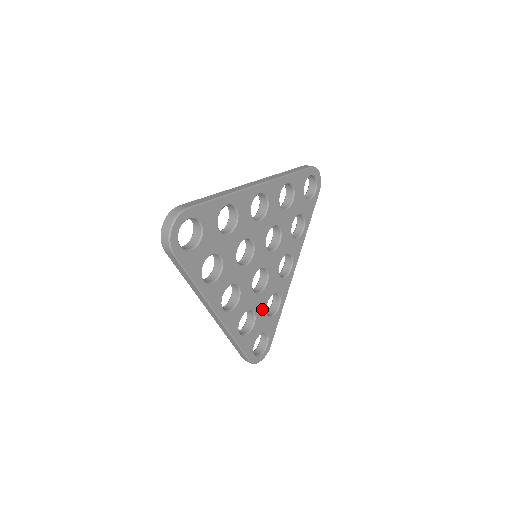
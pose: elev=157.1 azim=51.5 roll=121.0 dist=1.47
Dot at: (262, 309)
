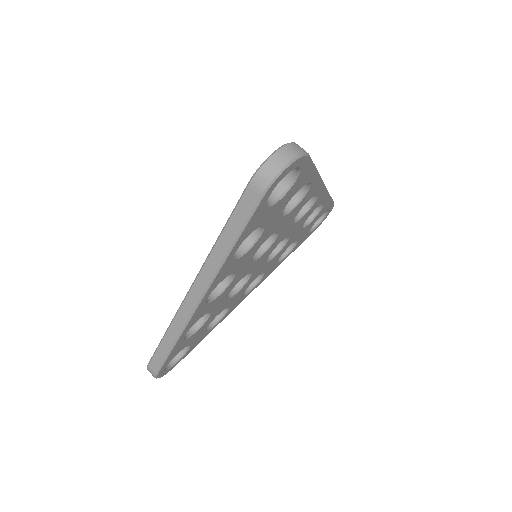
Dot at: (299, 233)
